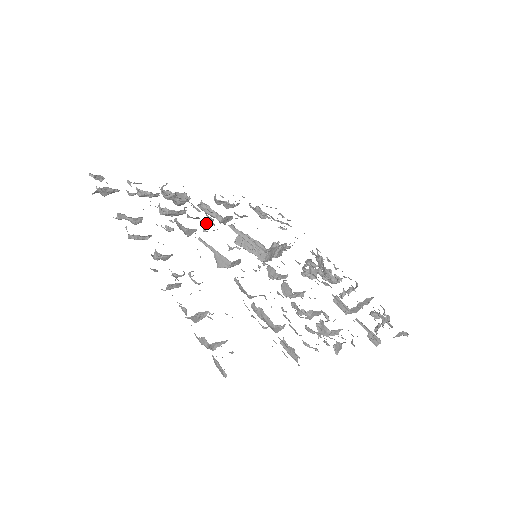
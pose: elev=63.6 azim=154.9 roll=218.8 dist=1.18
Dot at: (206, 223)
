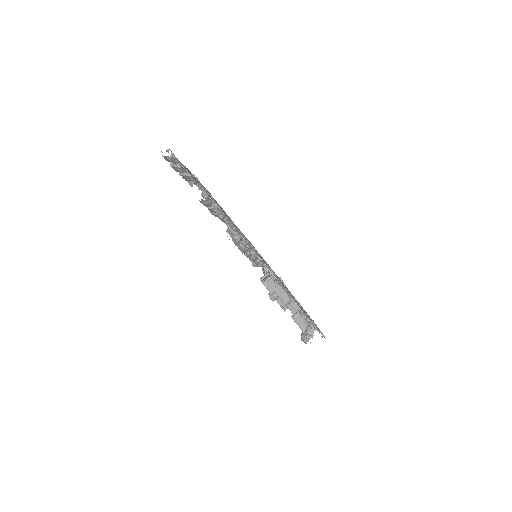
Dot at: occluded
